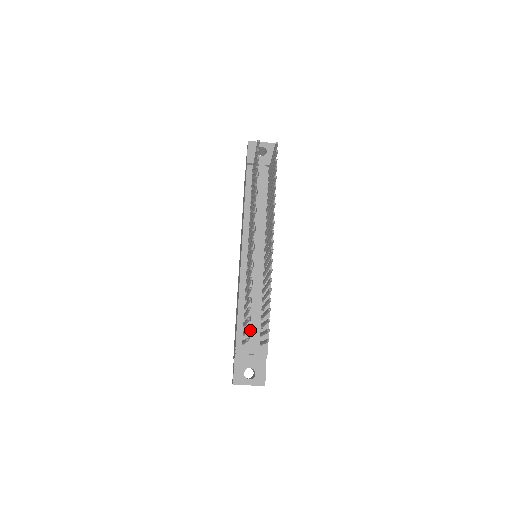
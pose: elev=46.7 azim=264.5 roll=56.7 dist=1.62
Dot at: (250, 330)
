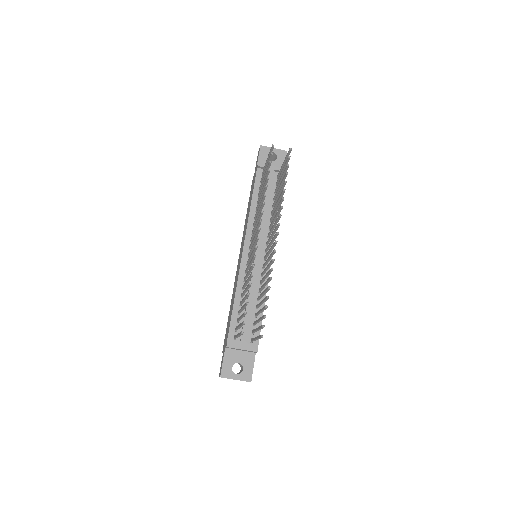
Dot at: (243, 326)
